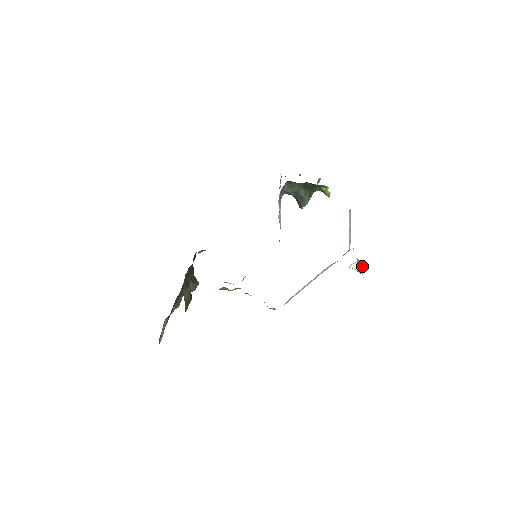
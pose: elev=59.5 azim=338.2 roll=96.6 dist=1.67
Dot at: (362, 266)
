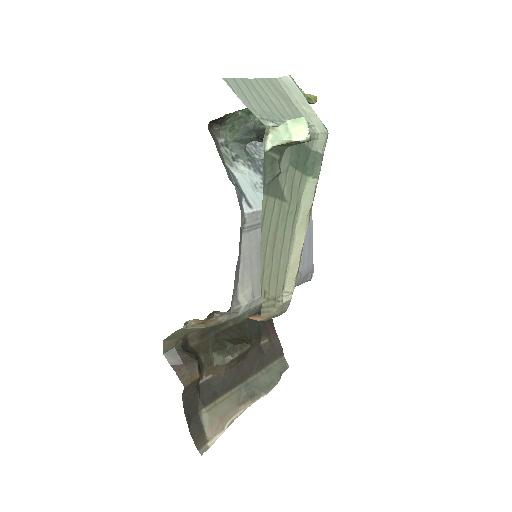
Dot at: (286, 126)
